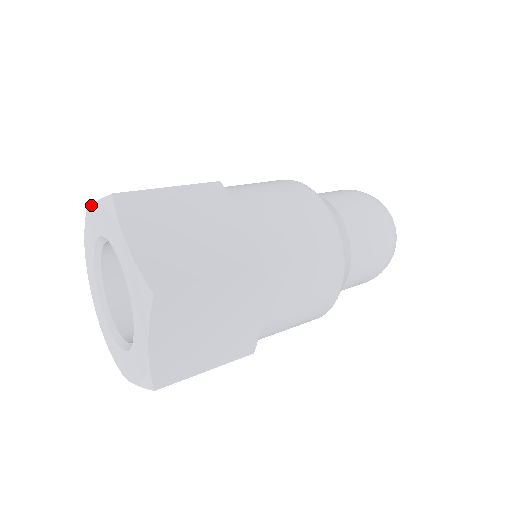
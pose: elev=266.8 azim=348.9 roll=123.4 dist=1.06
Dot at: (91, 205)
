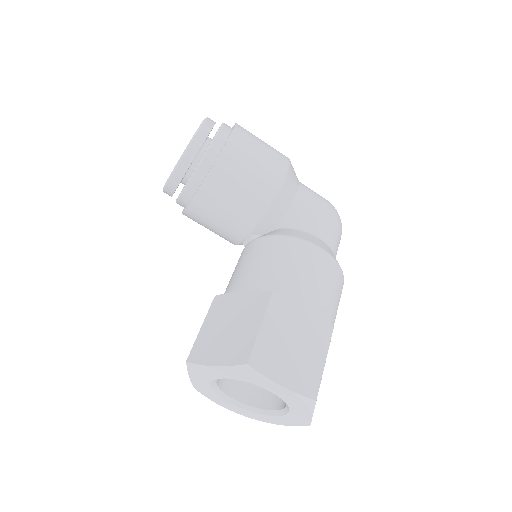
Dot at: (278, 385)
